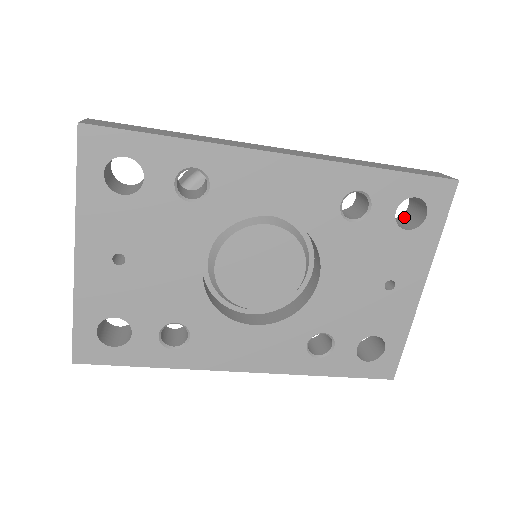
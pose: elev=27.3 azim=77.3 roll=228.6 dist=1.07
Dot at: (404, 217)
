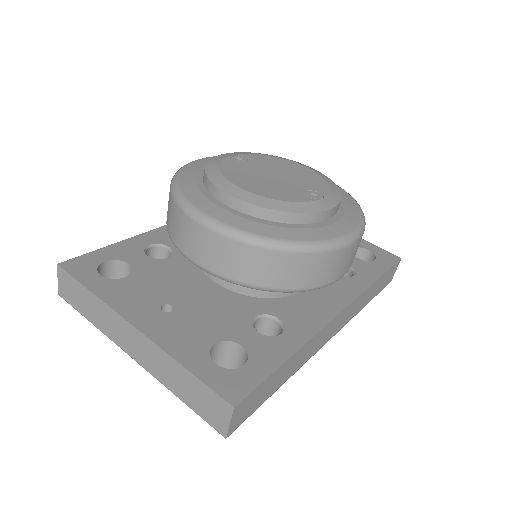
Dot at: (358, 252)
